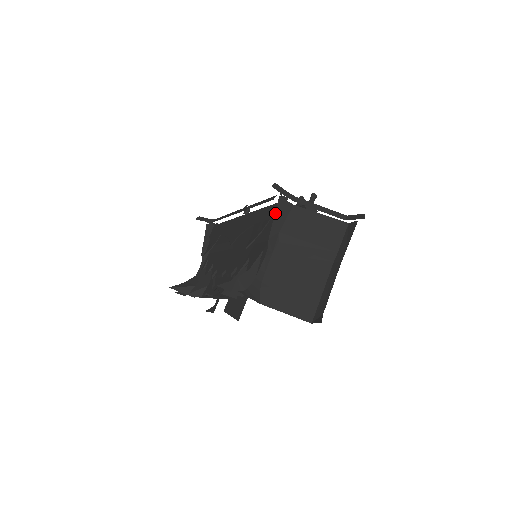
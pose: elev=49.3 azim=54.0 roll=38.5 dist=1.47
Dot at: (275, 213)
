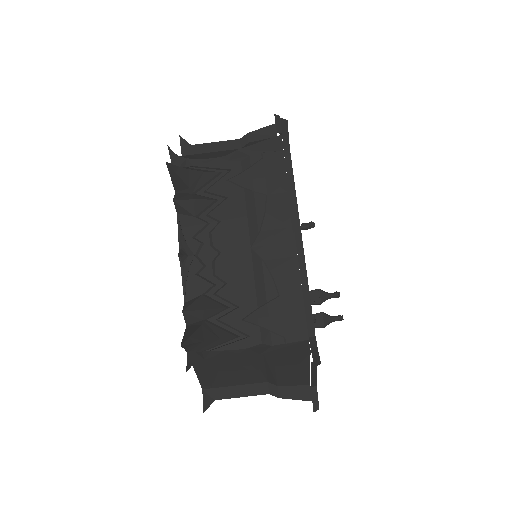
Dot at: occluded
